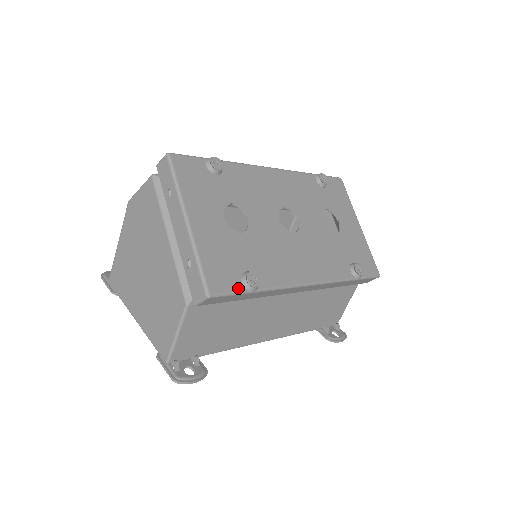
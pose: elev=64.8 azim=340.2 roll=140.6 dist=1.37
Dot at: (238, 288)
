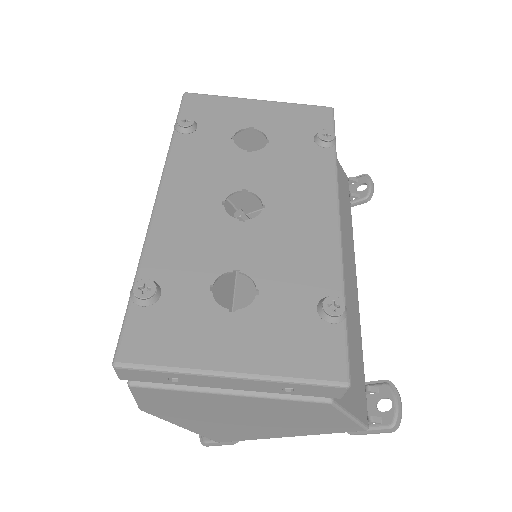
Dot at: (340, 333)
